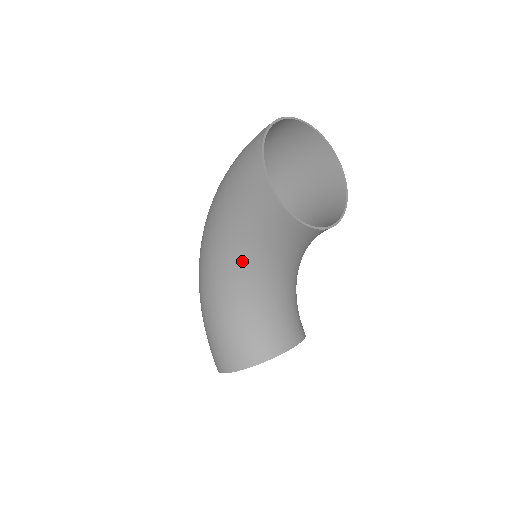
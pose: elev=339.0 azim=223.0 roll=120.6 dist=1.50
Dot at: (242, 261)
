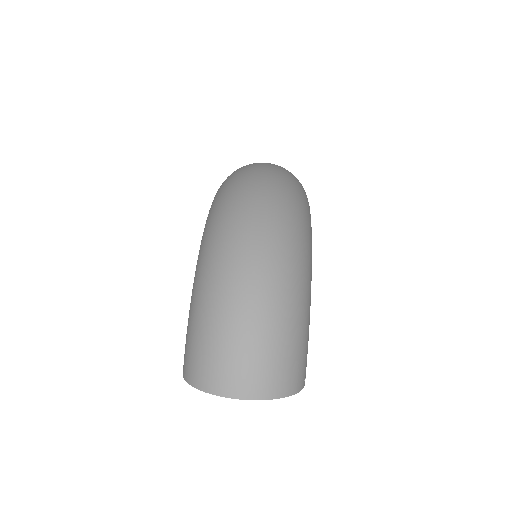
Dot at: occluded
